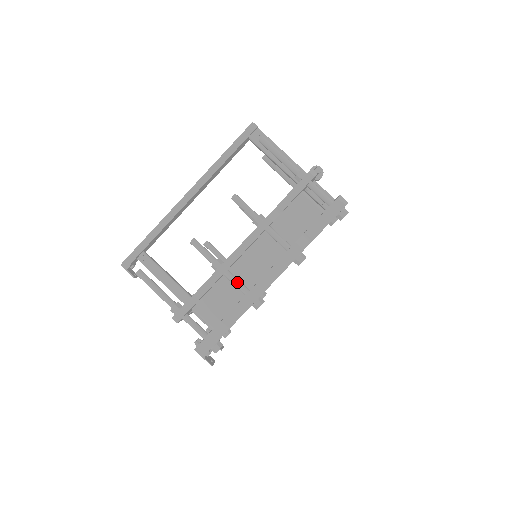
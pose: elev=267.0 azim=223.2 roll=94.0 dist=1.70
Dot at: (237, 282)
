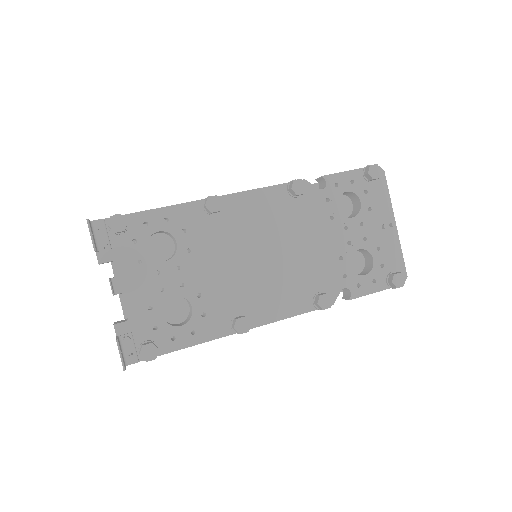
Dot at: occluded
